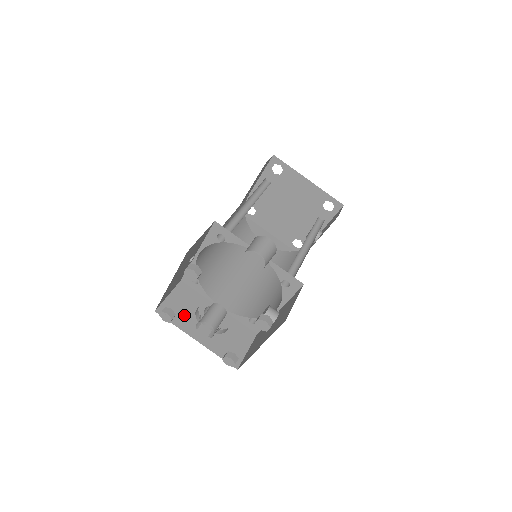
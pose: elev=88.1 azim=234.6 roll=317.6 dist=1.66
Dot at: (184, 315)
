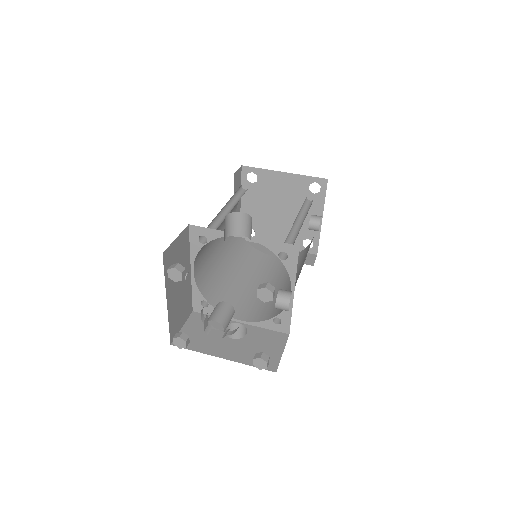
Dot at: (203, 339)
